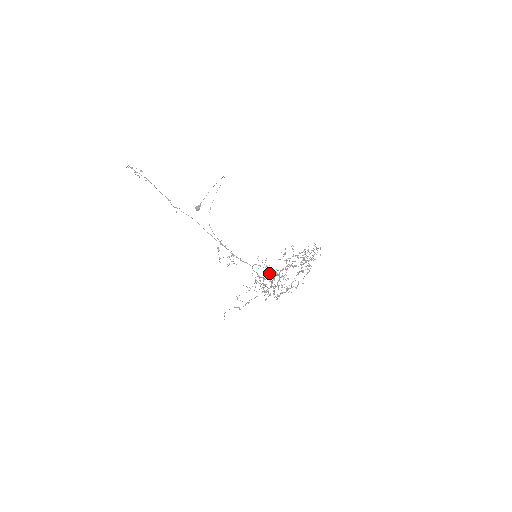
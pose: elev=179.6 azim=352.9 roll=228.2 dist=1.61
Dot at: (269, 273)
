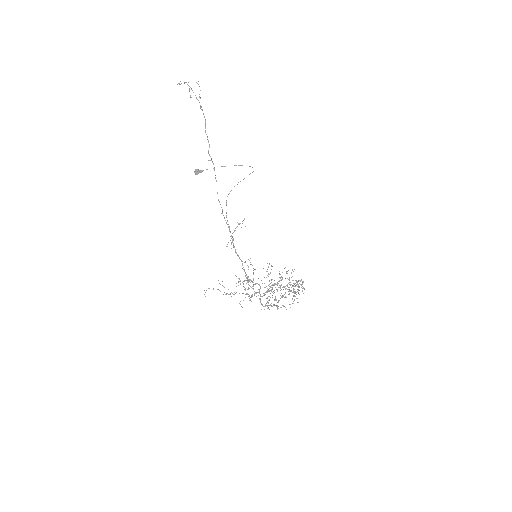
Dot at: occluded
